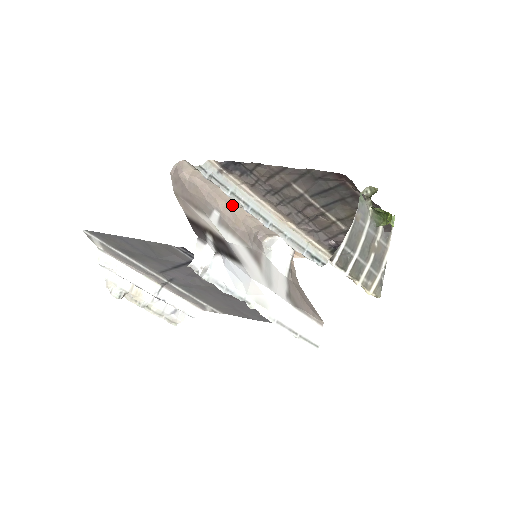
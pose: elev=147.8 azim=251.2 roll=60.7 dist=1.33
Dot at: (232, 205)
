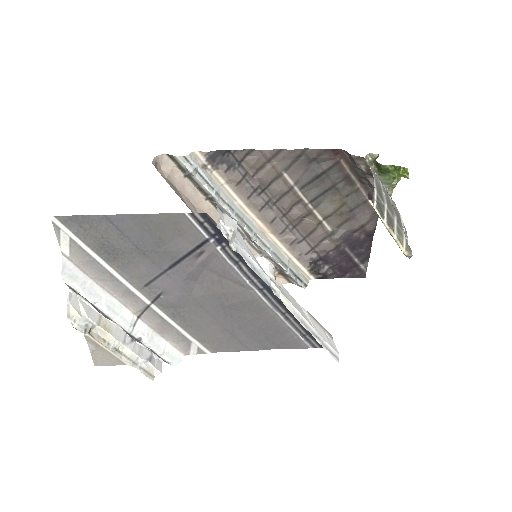
Dot at: (211, 215)
